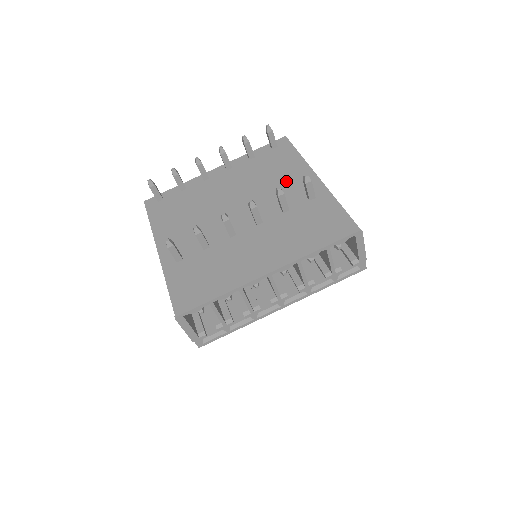
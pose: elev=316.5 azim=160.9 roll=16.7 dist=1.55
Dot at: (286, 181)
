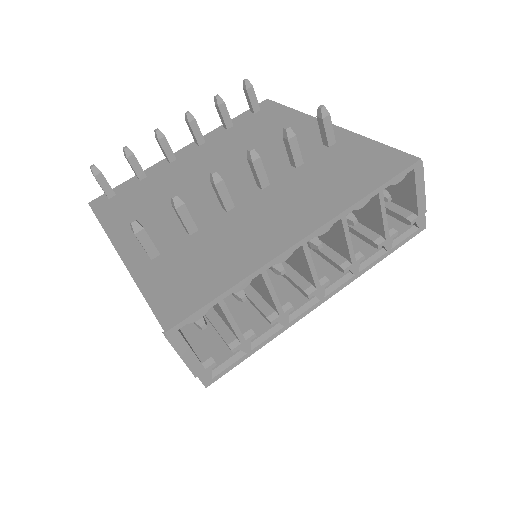
Dot at: occluded
